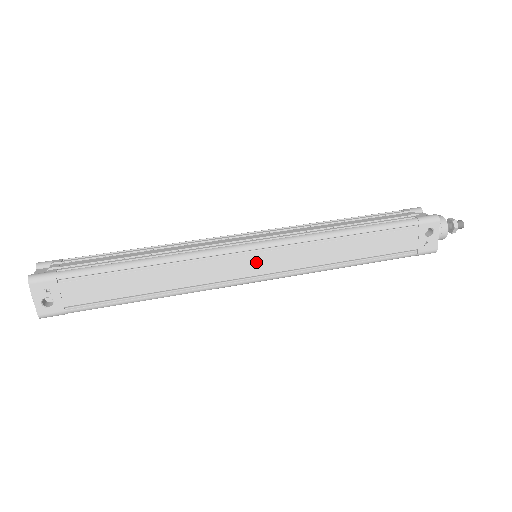
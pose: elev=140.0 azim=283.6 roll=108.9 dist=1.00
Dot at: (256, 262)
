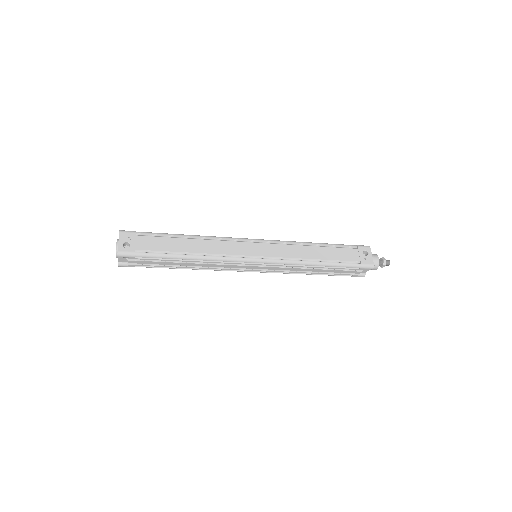
Dot at: (256, 248)
